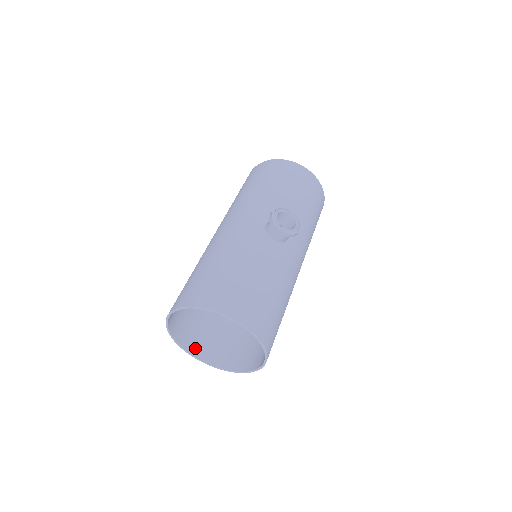
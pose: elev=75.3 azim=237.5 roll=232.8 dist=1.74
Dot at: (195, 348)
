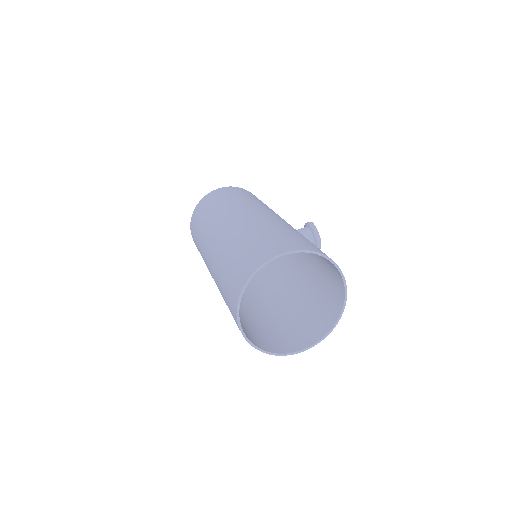
Dot at: occluded
